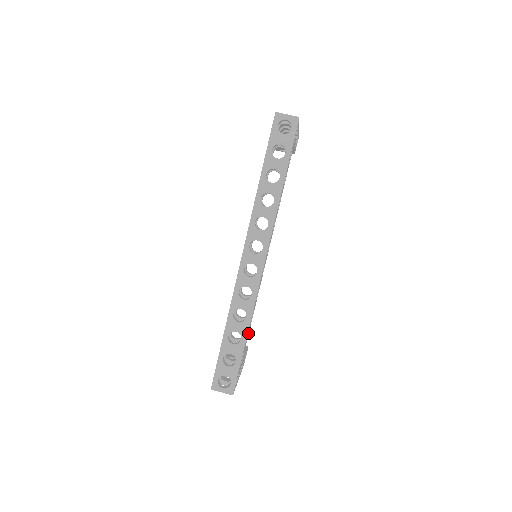
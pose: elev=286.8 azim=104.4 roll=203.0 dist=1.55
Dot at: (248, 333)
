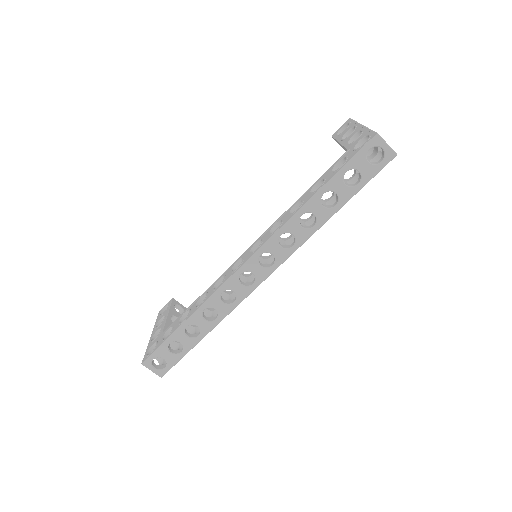
Dot at: occluded
